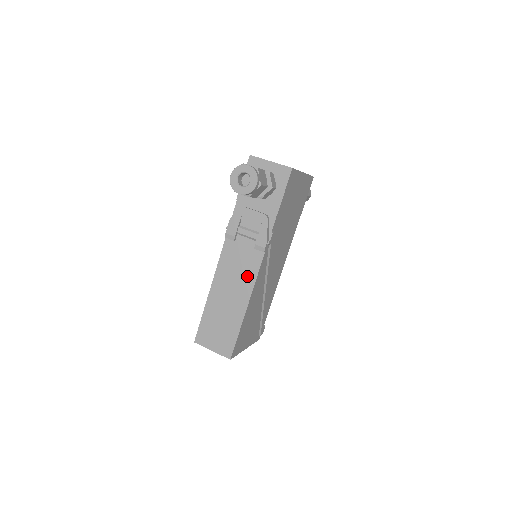
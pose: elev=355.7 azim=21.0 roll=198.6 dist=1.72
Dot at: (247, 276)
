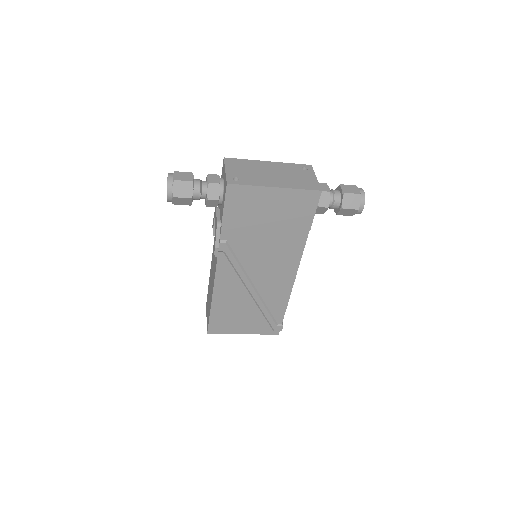
Dot at: (214, 272)
